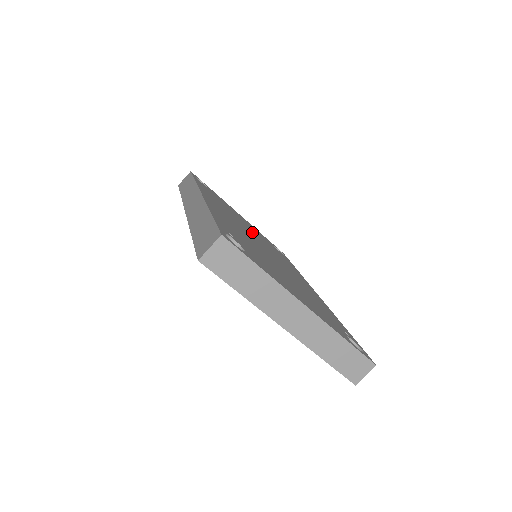
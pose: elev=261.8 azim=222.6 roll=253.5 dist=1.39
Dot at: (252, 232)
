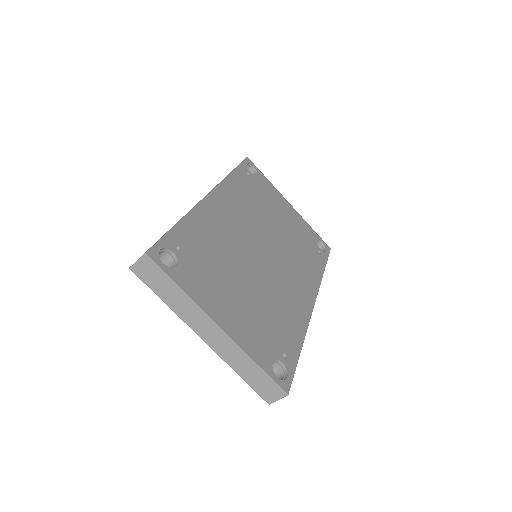
Dot at: (274, 229)
